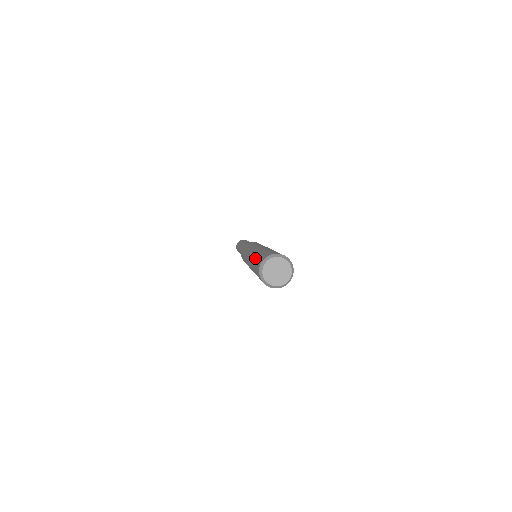
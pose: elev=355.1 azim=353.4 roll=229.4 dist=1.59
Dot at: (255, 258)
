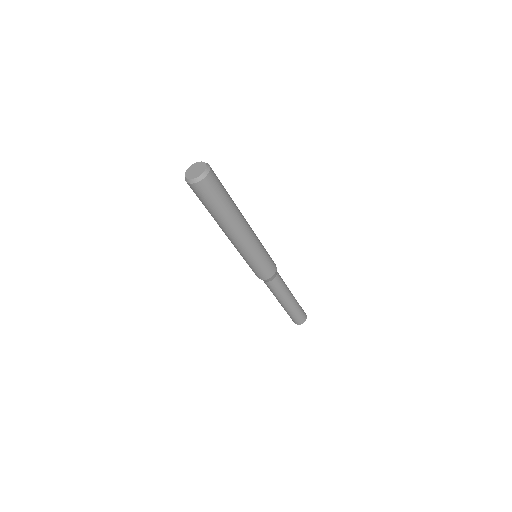
Dot at: occluded
